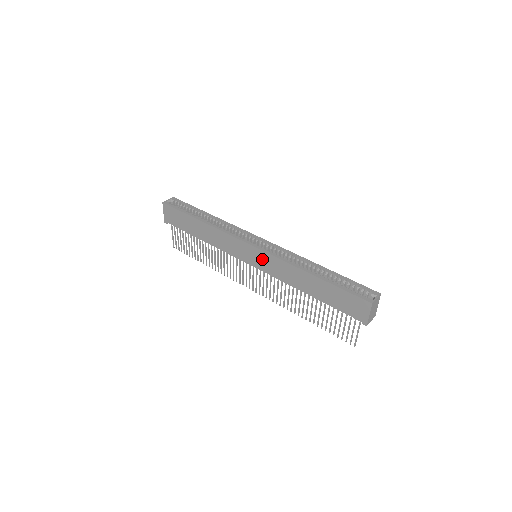
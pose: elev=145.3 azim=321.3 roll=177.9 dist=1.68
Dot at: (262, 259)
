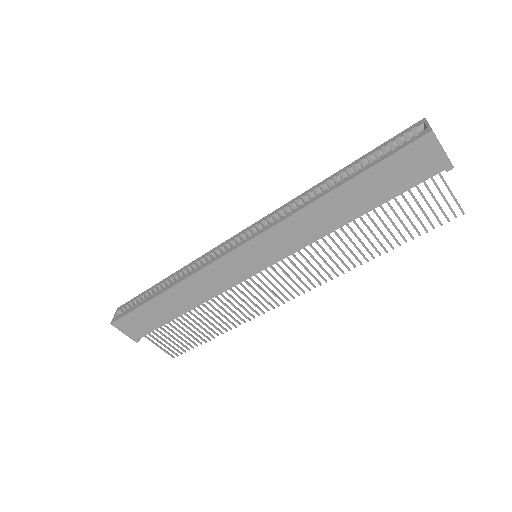
Dot at: (265, 247)
